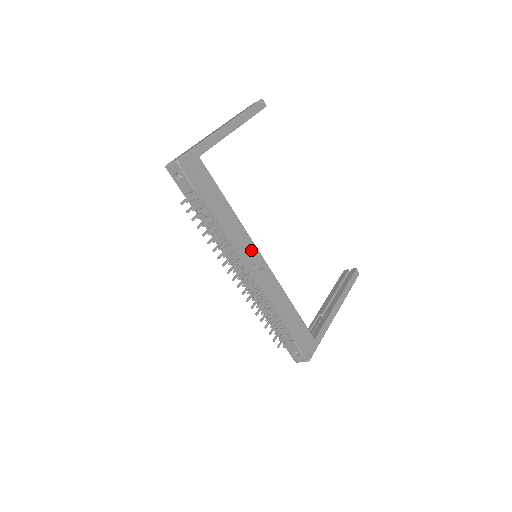
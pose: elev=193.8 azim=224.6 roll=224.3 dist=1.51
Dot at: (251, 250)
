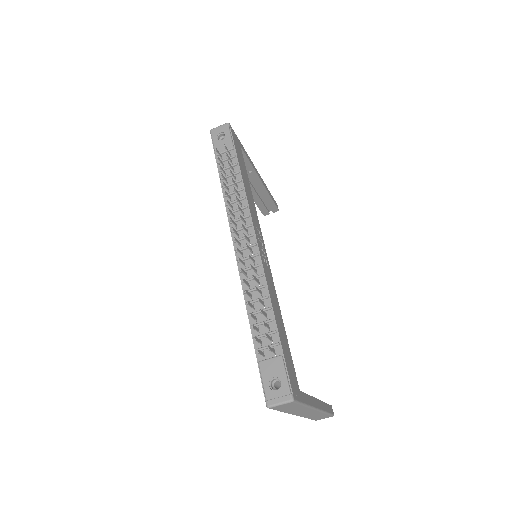
Dot at: (259, 235)
